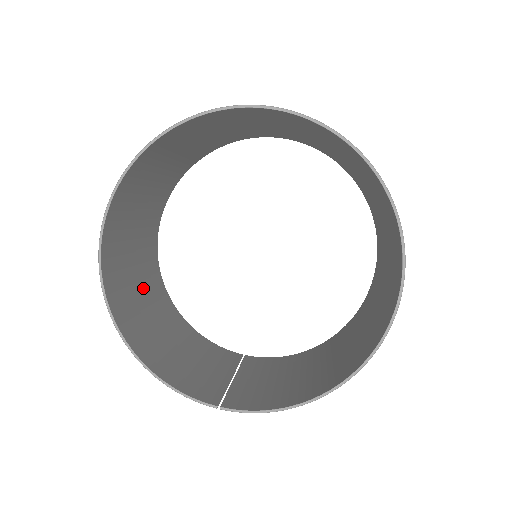
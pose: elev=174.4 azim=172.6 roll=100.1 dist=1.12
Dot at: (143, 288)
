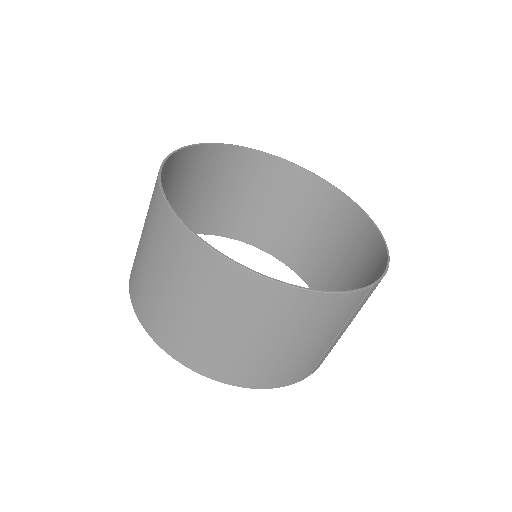
Dot at: (211, 329)
